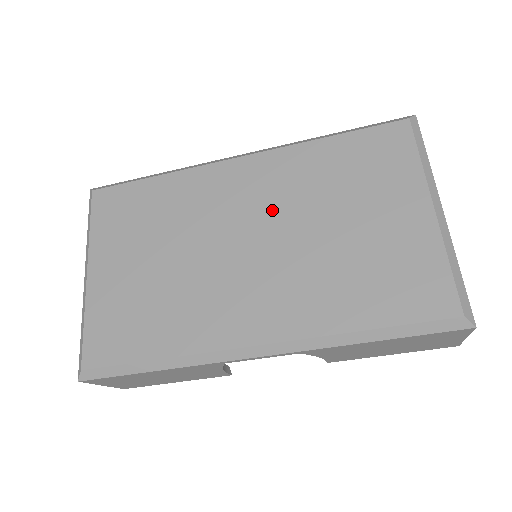
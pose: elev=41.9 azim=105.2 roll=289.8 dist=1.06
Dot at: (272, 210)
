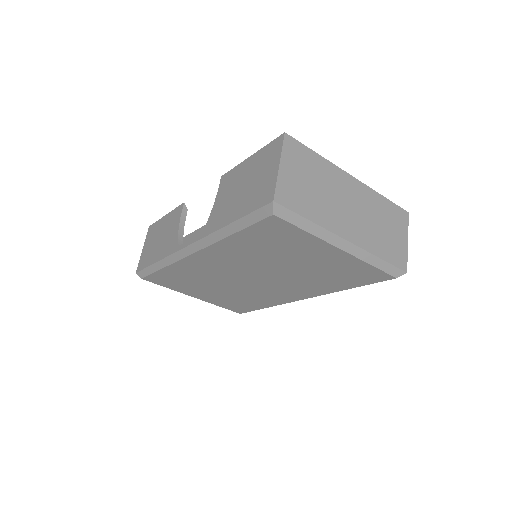
Dot at: (247, 268)
